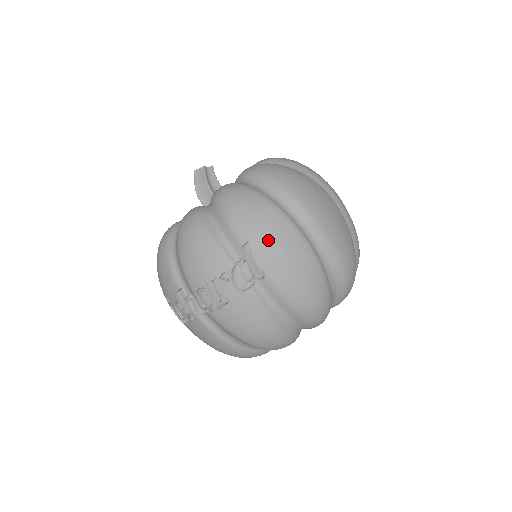
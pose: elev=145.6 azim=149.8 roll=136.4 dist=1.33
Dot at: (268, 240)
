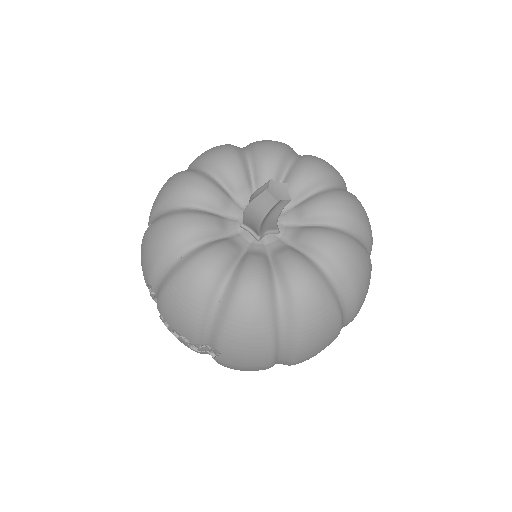
Dot at: (239, 362)
